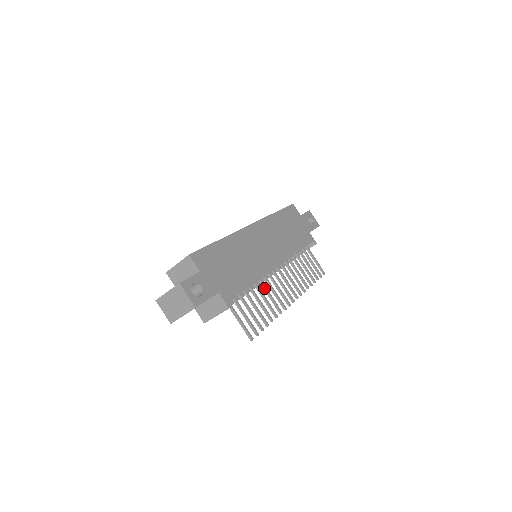
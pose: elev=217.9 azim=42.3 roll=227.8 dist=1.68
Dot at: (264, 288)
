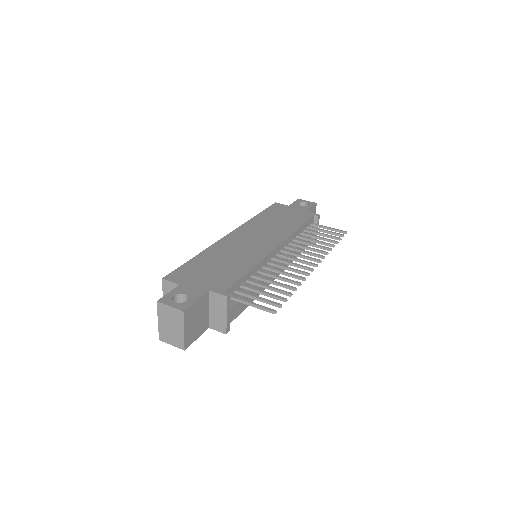
Dot at: (272, 270)
